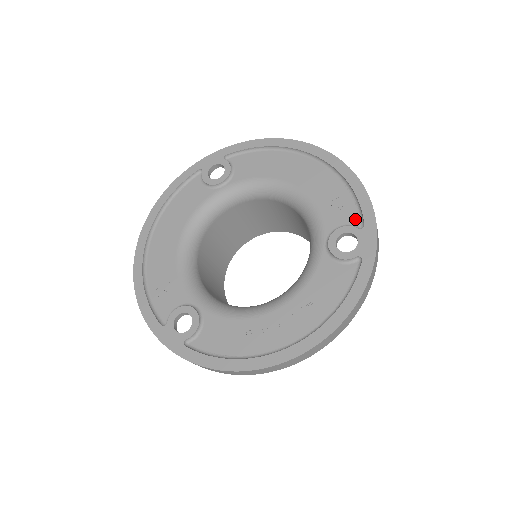
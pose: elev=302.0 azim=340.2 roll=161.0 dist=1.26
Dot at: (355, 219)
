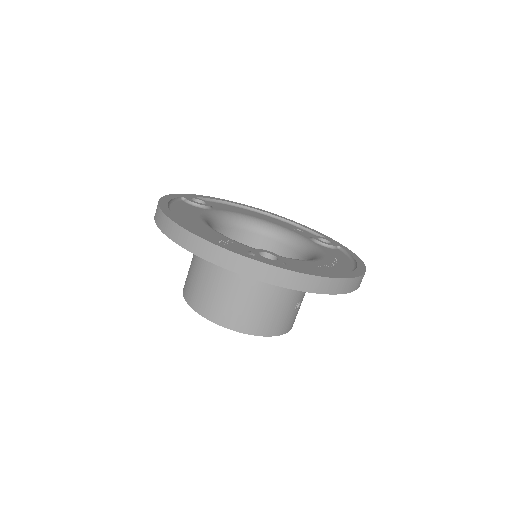
Dot at: occluded
